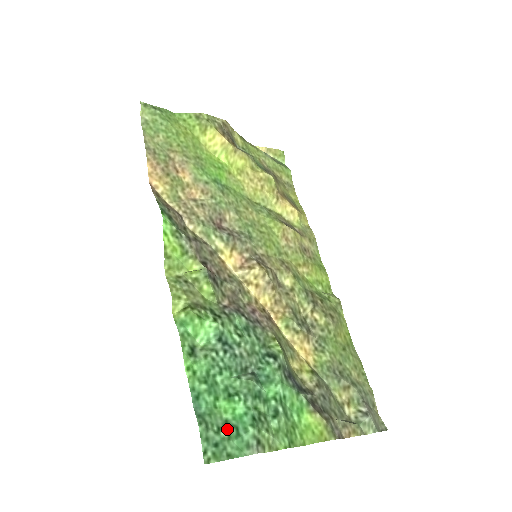
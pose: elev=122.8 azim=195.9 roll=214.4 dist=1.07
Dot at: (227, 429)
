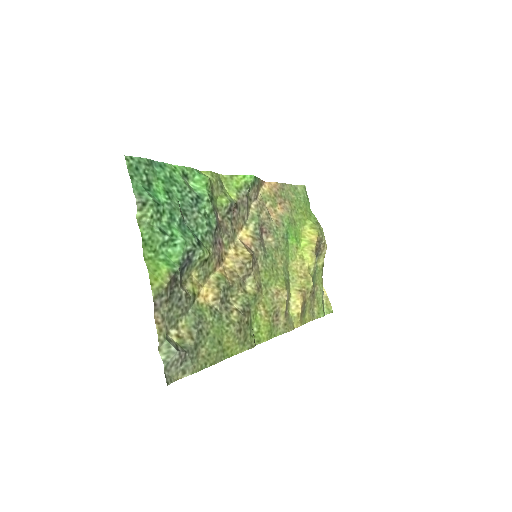
Dot at: (147, 182)
